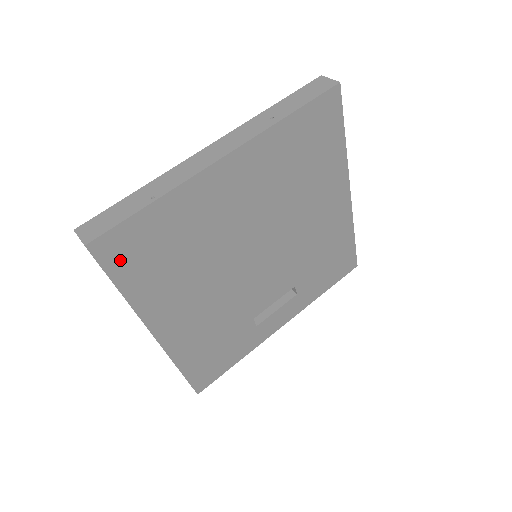
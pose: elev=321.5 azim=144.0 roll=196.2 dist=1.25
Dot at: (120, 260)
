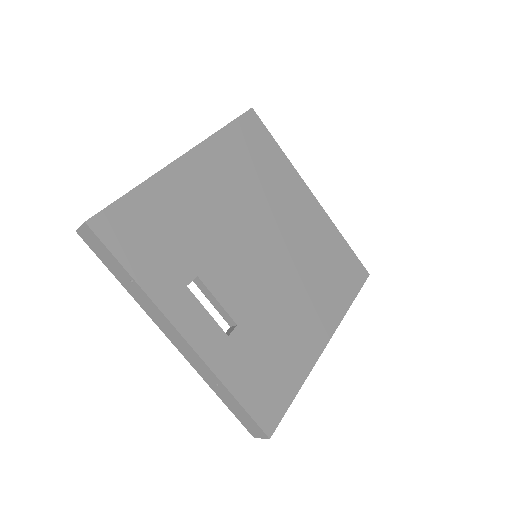
Dot at: (246, 128)
